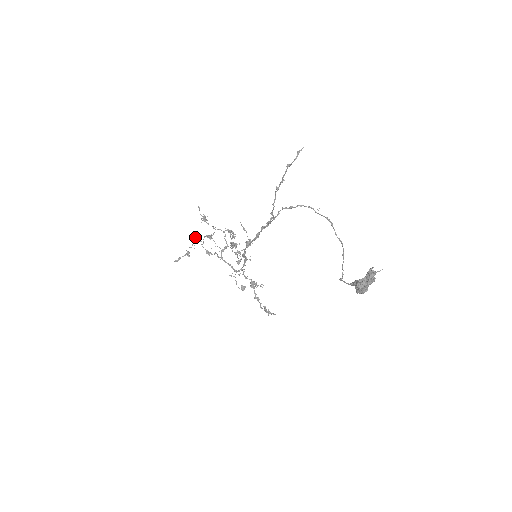
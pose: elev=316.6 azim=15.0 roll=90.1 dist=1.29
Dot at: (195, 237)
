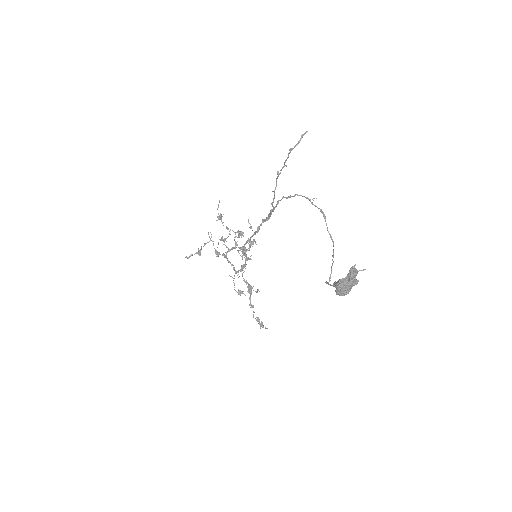
Dot at: (209, 236)
